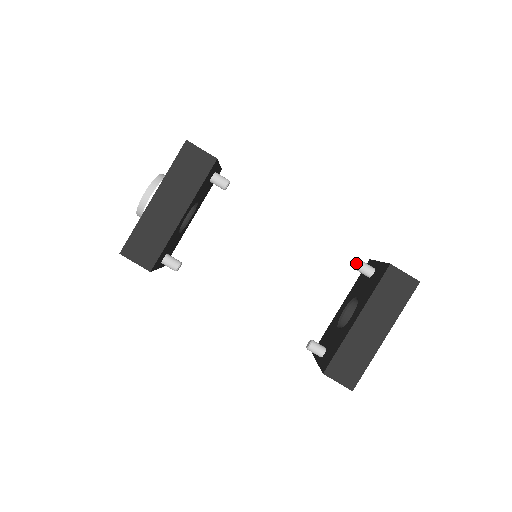
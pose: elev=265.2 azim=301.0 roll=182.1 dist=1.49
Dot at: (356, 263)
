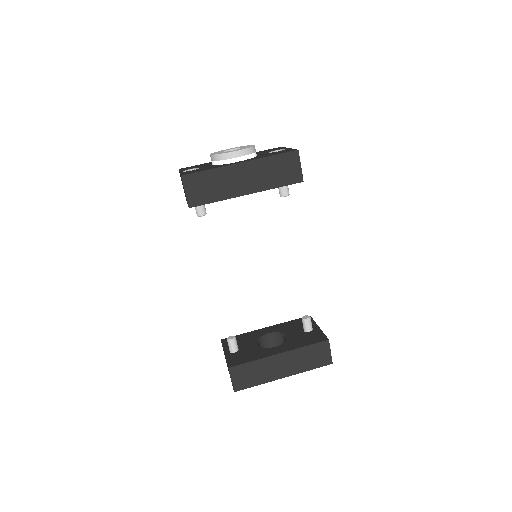
Dot at: (305, 315)
